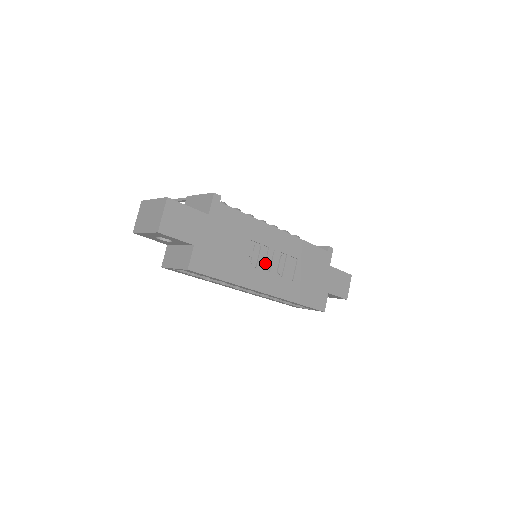
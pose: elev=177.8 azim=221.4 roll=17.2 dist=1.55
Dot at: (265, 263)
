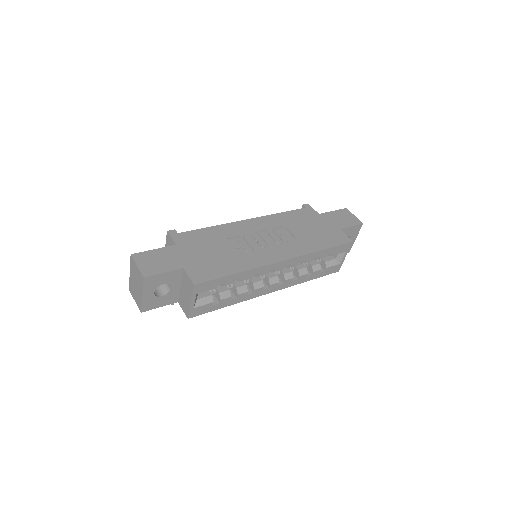
Dot at: (259, 244)
